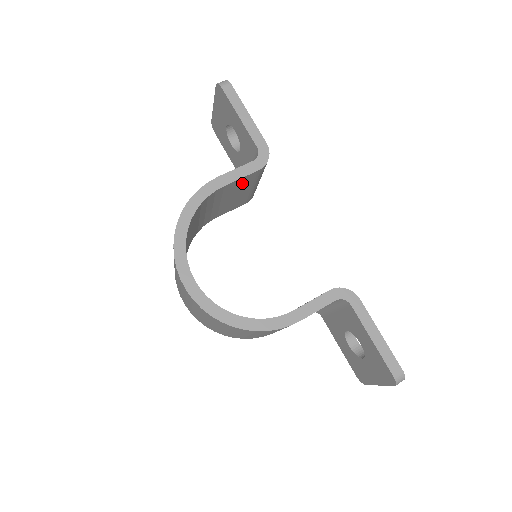
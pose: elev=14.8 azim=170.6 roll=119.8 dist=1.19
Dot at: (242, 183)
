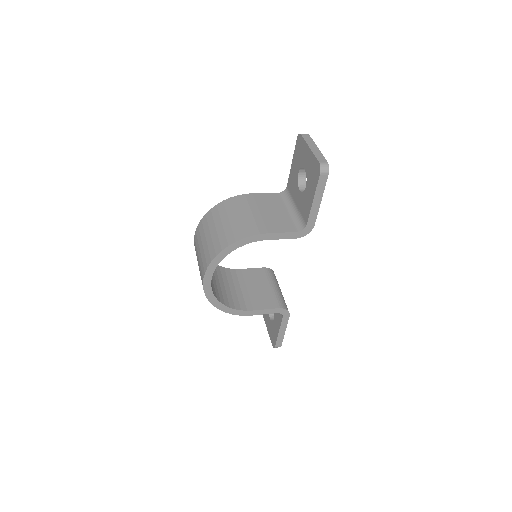
Dot at: occluded
